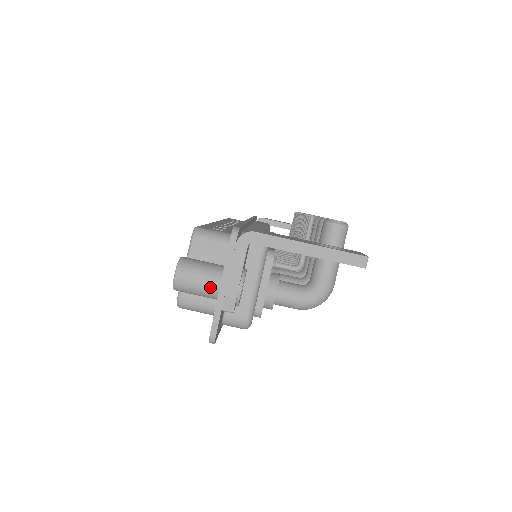
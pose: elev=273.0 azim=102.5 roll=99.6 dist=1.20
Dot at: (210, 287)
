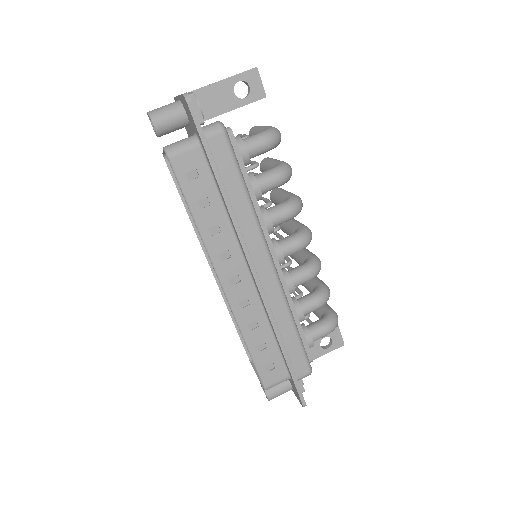
Dot at: (173, 103)
